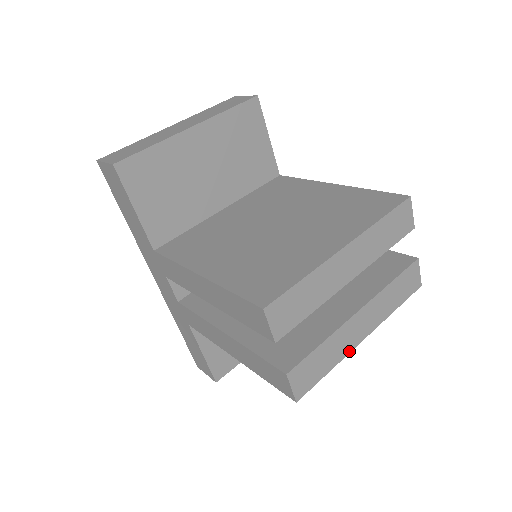
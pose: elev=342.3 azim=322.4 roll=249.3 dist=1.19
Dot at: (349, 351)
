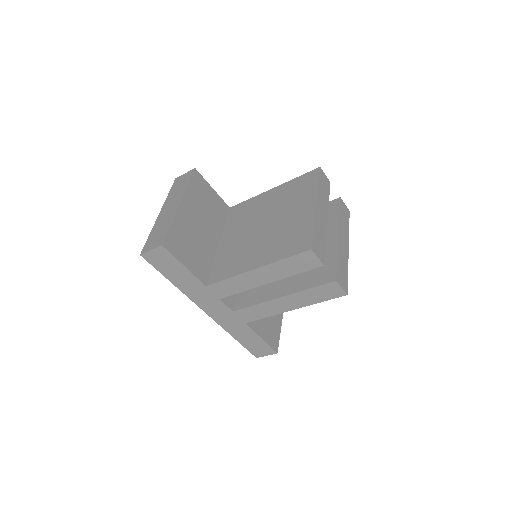
Dot at: occluded
